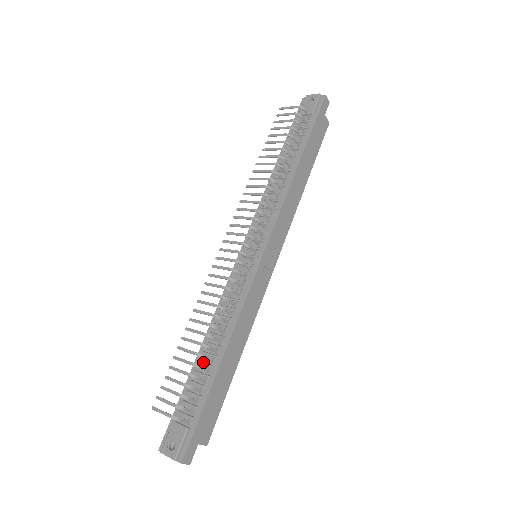
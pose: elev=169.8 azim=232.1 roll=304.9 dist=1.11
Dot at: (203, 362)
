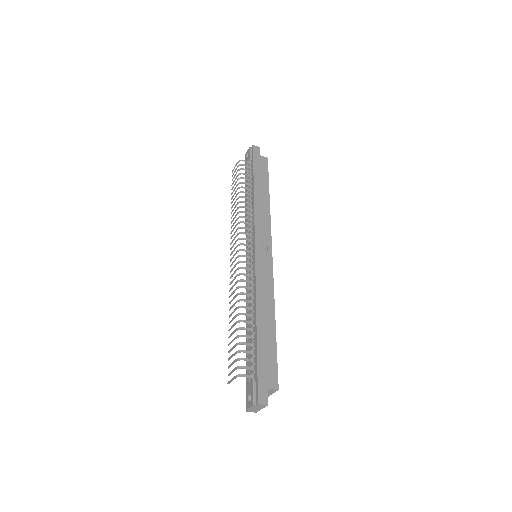
Dot at: occluded
